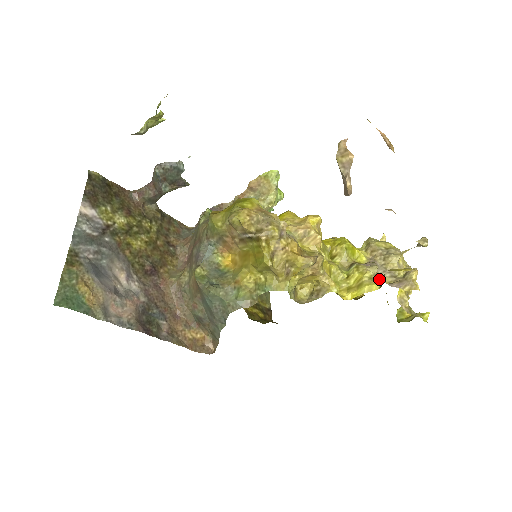
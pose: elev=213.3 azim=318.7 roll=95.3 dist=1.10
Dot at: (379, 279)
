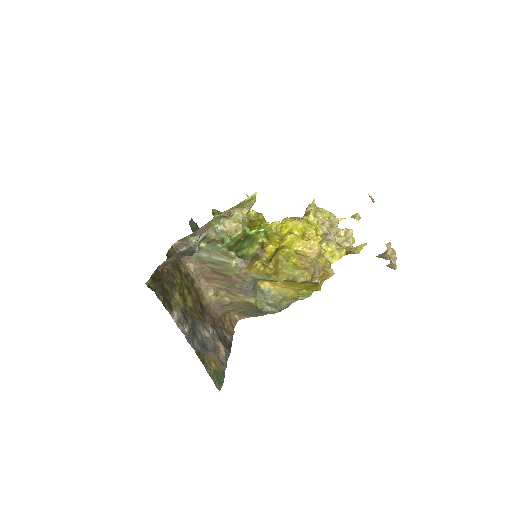
Dot at: (341, 248)
